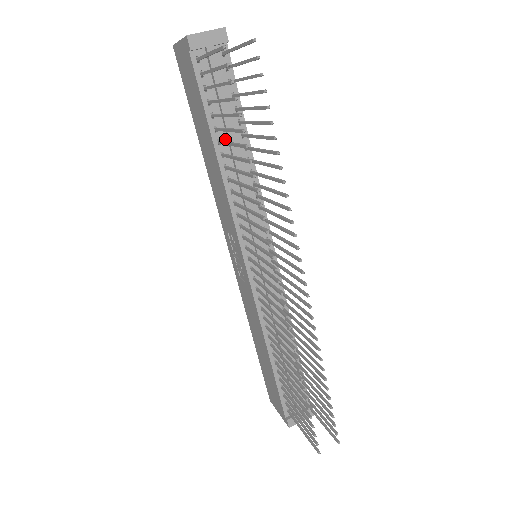
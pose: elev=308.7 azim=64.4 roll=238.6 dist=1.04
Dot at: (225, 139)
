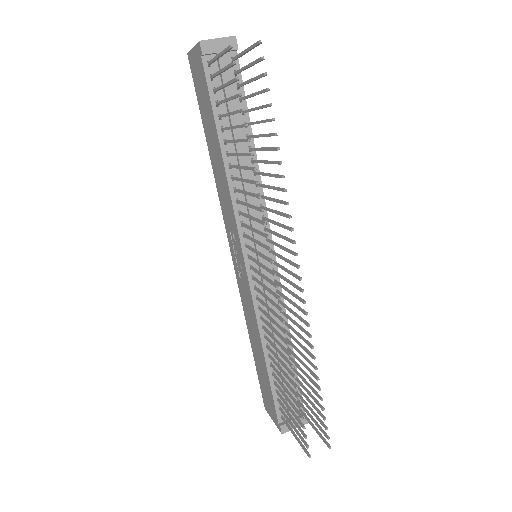
Dot at: (231, 139)
